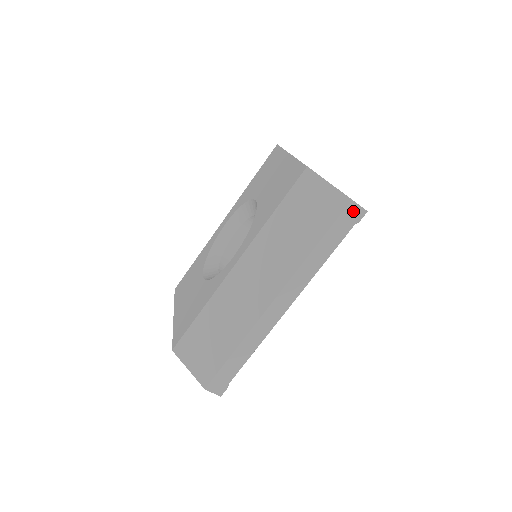
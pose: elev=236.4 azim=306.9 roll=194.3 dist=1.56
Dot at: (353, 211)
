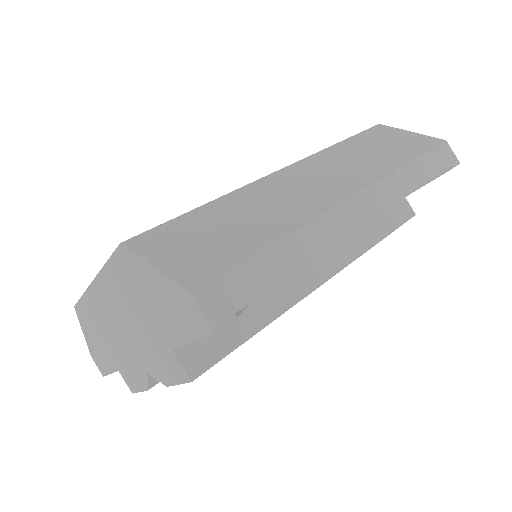
Dot at: (447, 153)
